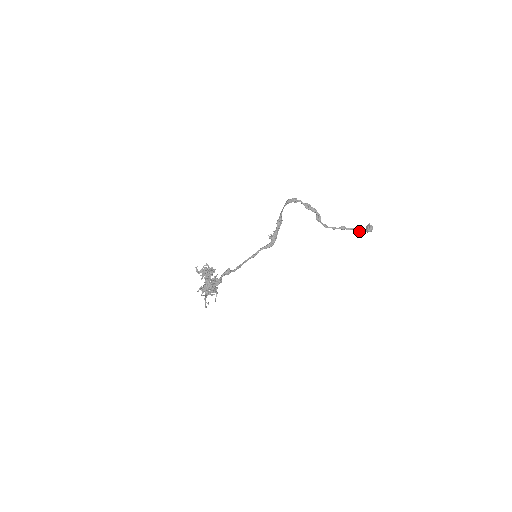
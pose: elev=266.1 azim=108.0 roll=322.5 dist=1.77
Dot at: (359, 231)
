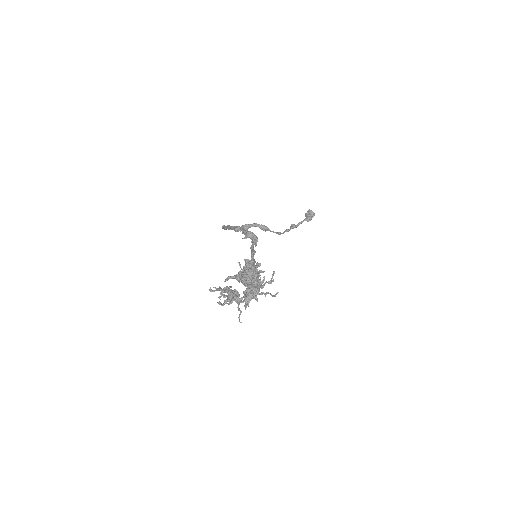
Dot at: (306, 219)
